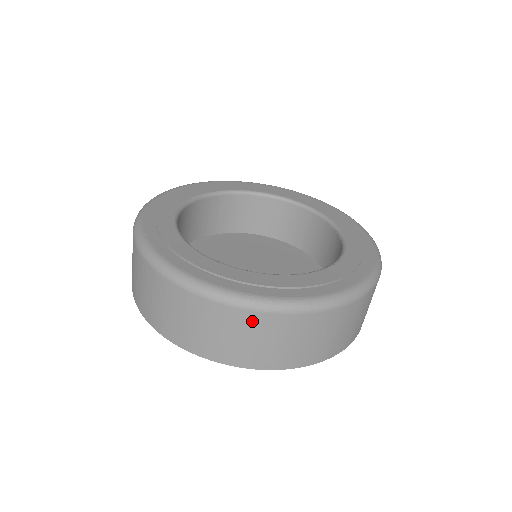
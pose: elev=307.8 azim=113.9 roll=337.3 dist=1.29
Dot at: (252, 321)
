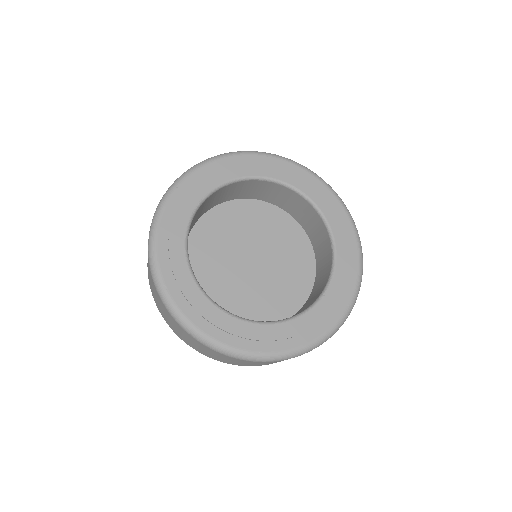
Dot at: occluded
